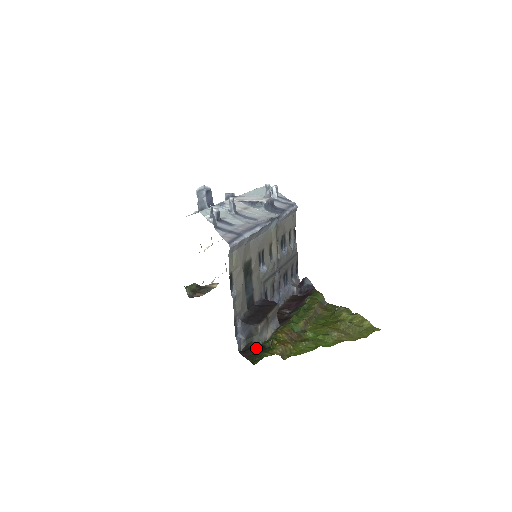
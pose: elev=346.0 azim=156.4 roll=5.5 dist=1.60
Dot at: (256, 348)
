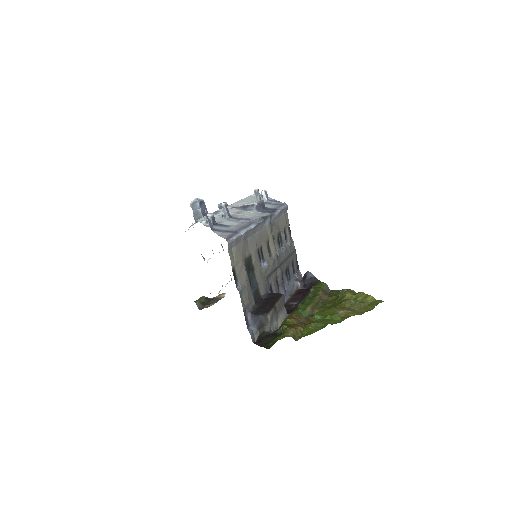
Dot at: (269, 336)
